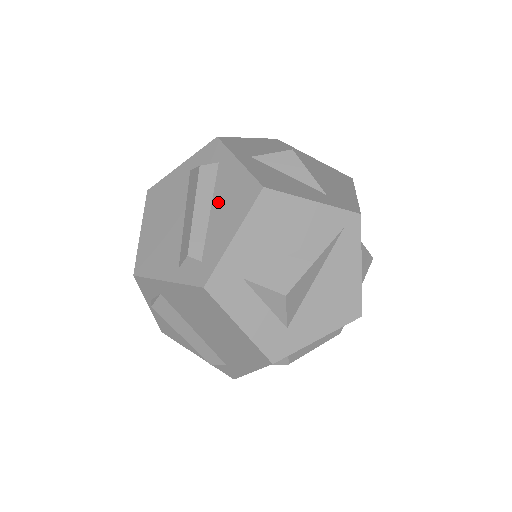
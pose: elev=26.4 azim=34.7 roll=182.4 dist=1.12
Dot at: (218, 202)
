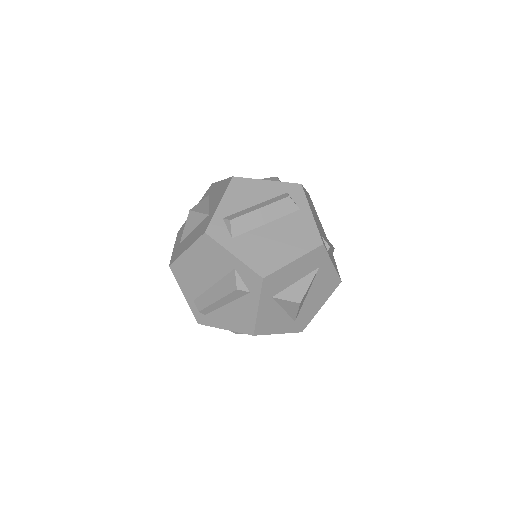
Dot at: (232, 308)
